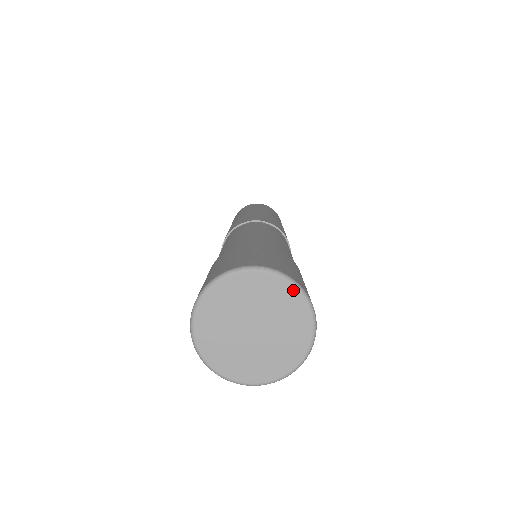
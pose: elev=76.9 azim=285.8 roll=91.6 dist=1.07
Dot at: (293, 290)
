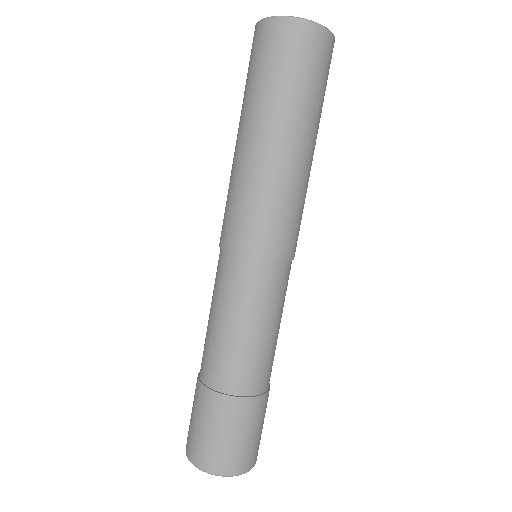
Dot at: occluded
